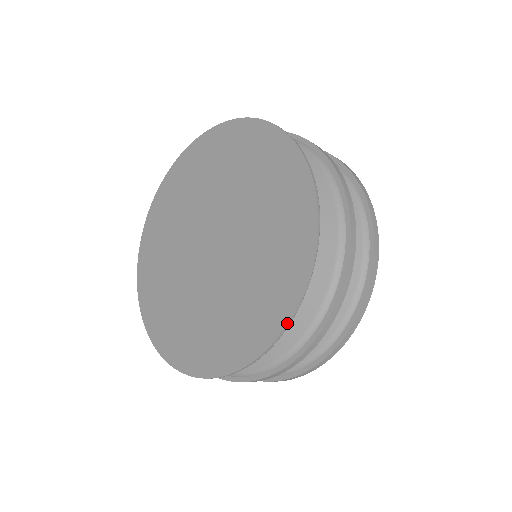
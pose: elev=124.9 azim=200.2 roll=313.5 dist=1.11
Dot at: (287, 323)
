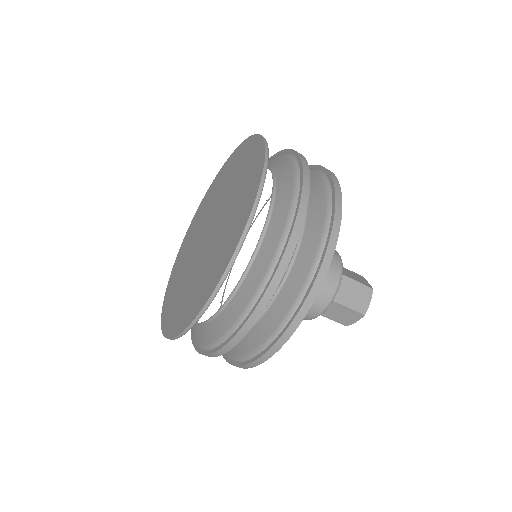
Dot at: (163, 333)
